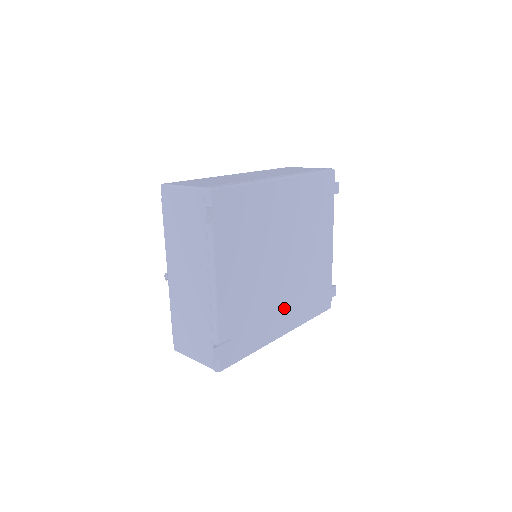
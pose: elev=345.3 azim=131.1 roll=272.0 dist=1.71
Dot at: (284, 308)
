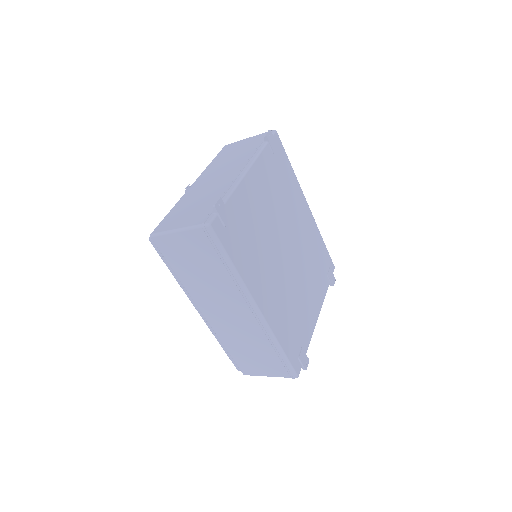
Dot at: (271, 287)
